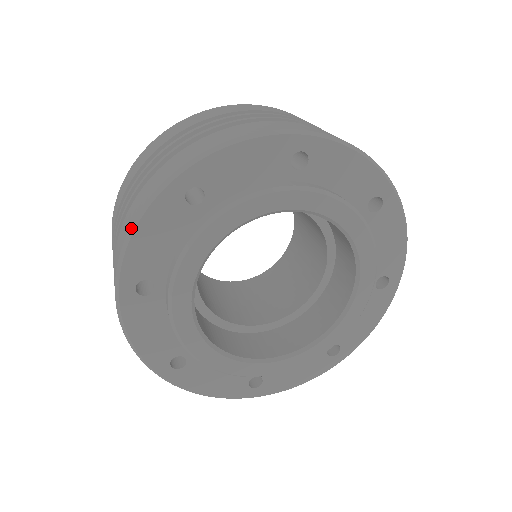
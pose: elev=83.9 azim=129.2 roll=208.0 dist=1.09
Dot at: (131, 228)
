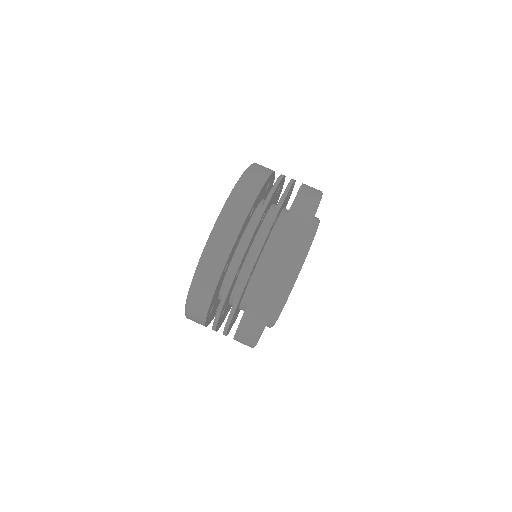
Dot at: occluded
